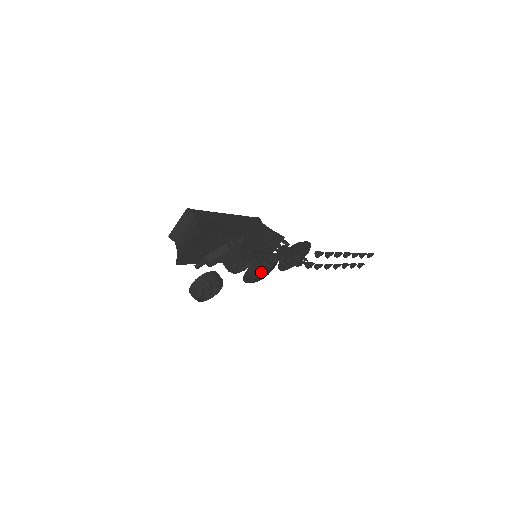
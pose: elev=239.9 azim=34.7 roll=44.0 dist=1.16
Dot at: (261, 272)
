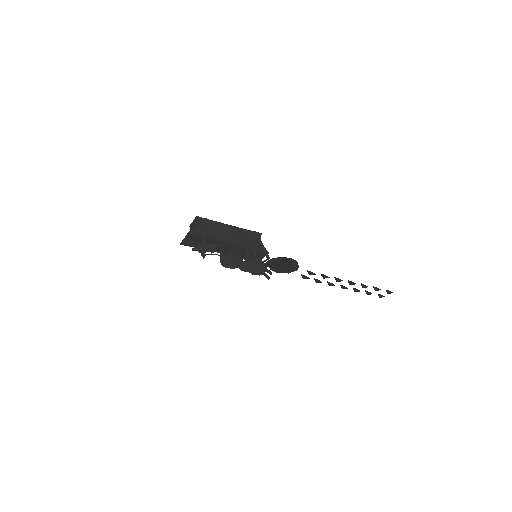
Dot at: occluded
